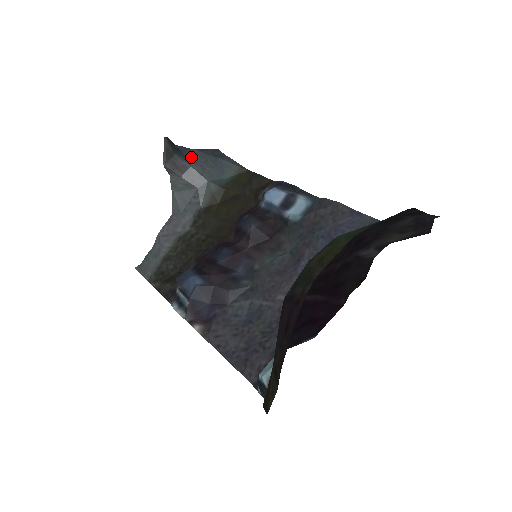
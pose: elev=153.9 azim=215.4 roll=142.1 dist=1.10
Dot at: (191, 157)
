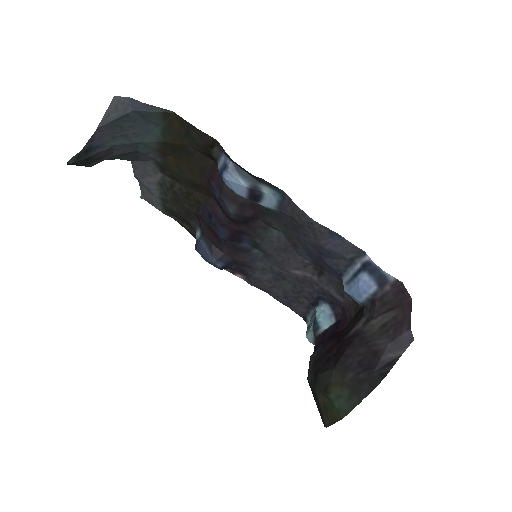
Dot at: (103, 138)
